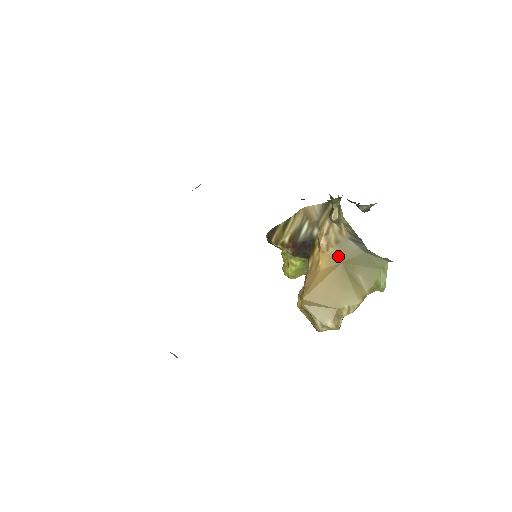
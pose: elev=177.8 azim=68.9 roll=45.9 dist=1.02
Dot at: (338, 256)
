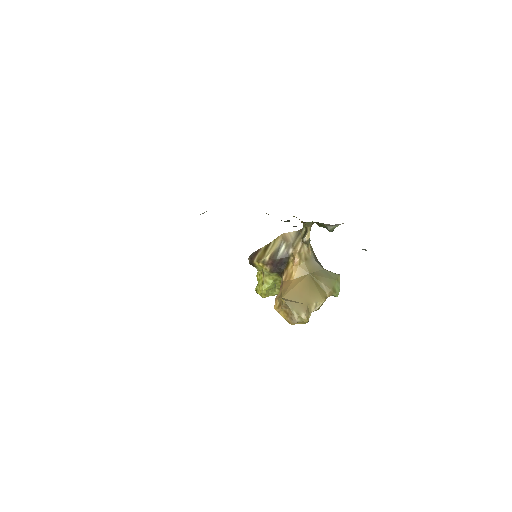
Dot at: (307, 269)
